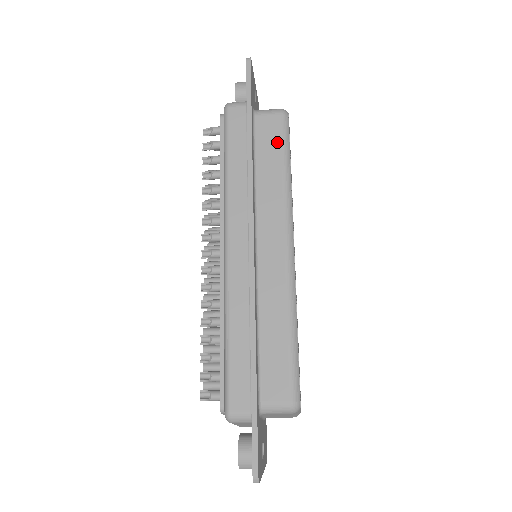
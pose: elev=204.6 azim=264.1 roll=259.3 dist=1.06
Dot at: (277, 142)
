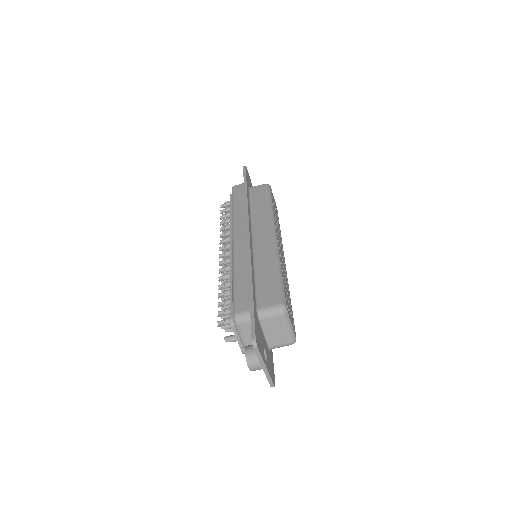
Dot at: (263, 195)
